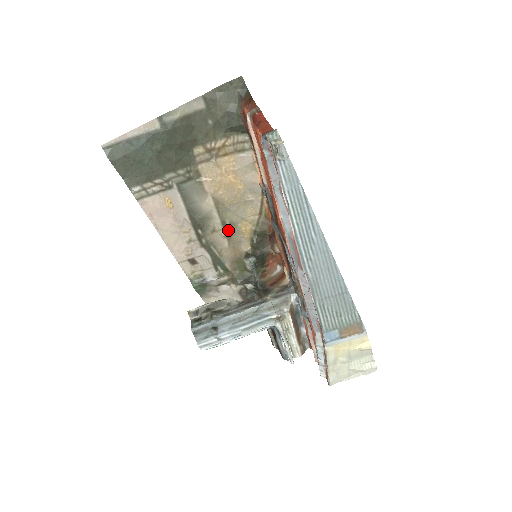
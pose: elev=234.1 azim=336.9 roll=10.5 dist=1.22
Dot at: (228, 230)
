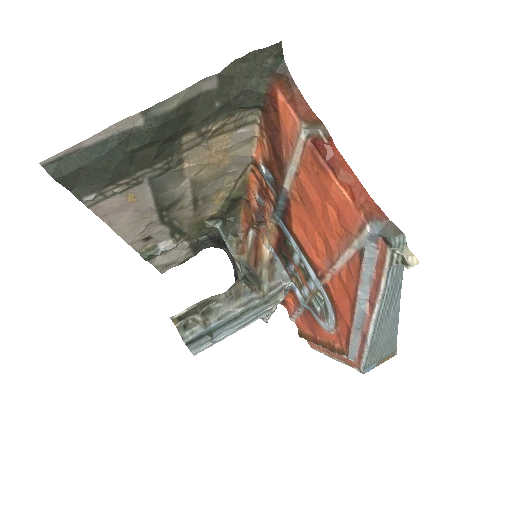
Dot at: (197, 203)
